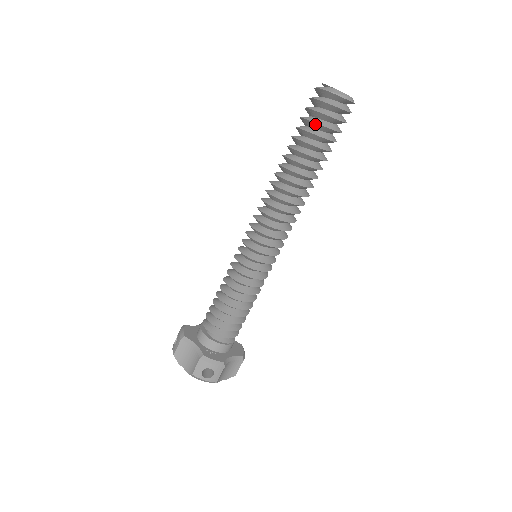
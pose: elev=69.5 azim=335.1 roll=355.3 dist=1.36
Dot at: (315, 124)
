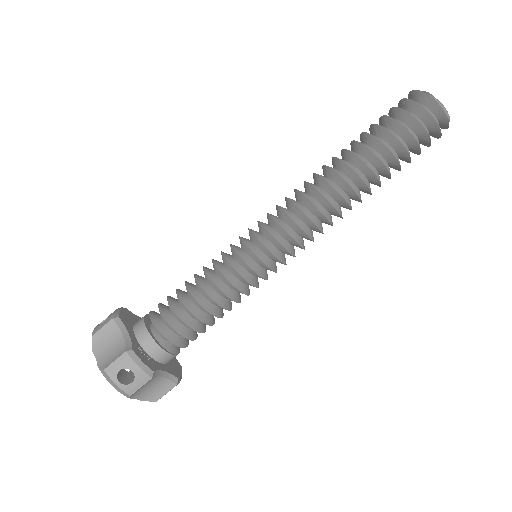
Dot at: (399, 125)
